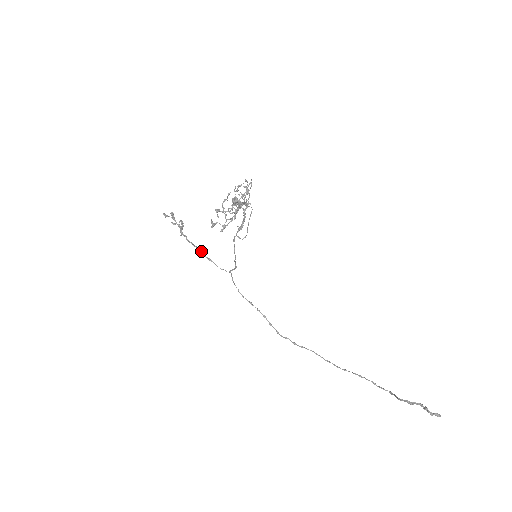
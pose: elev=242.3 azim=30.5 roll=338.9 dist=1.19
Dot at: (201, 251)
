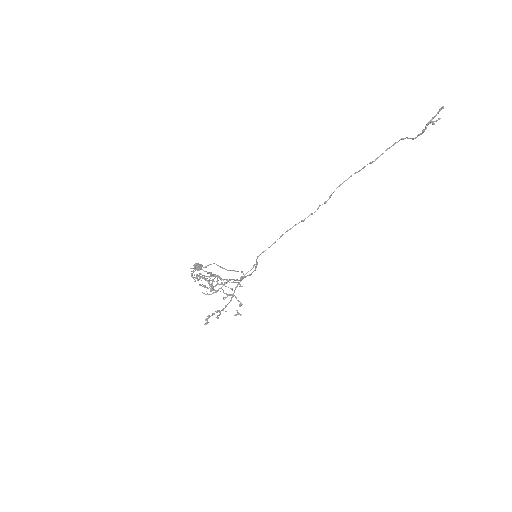
Dot at: (236, 287)
